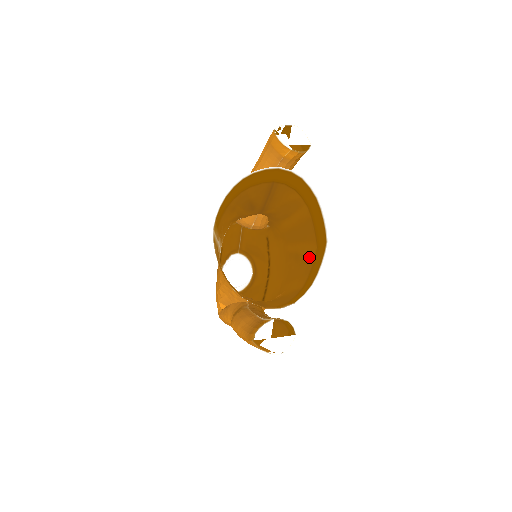
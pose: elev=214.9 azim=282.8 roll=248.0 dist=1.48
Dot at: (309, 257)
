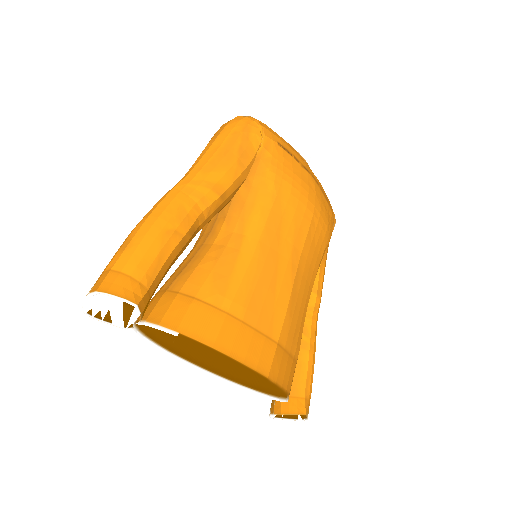
Dot at: (288, 322)
